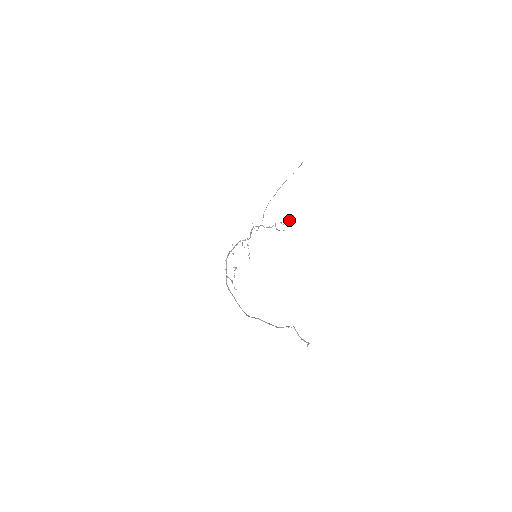
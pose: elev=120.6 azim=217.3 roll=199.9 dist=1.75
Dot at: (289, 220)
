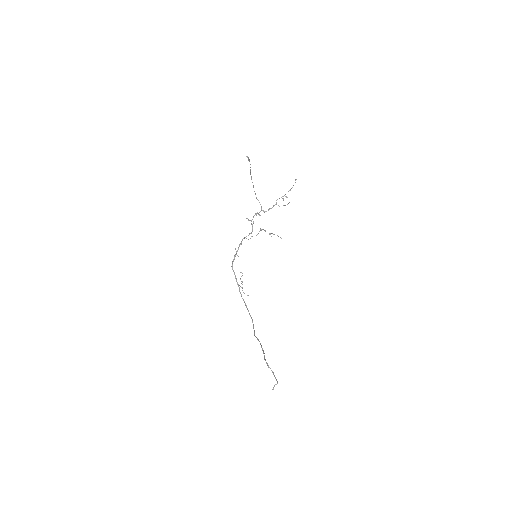
Dot at: (290, 190)
